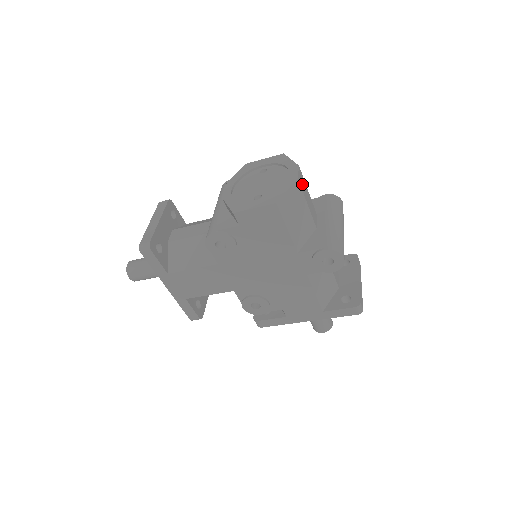
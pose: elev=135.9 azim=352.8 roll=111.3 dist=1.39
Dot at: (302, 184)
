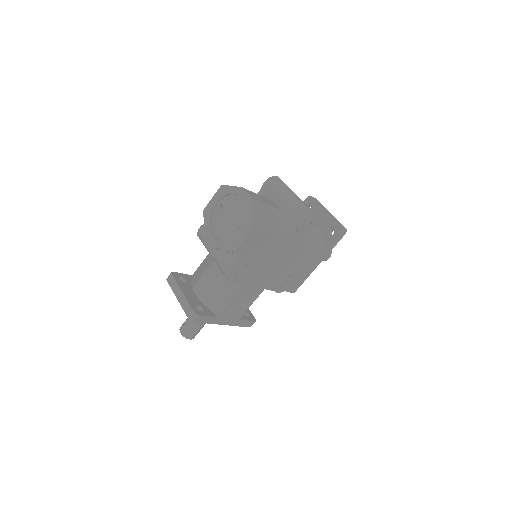
Dot at: (254, 196)
